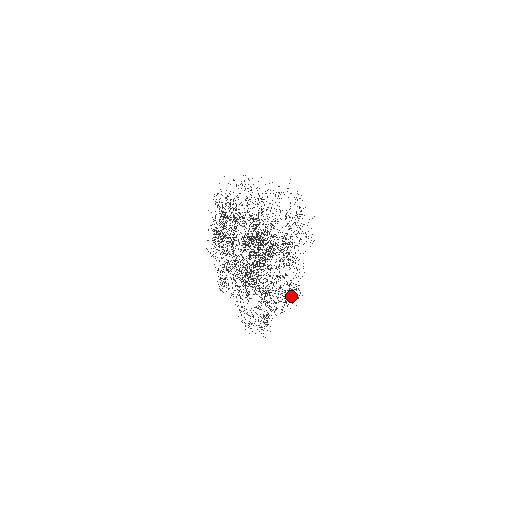
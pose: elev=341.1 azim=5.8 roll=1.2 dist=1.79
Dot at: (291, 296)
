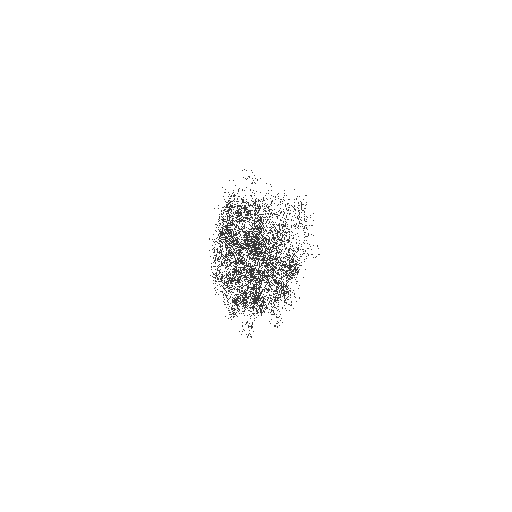
Dot at: (281, 277)
